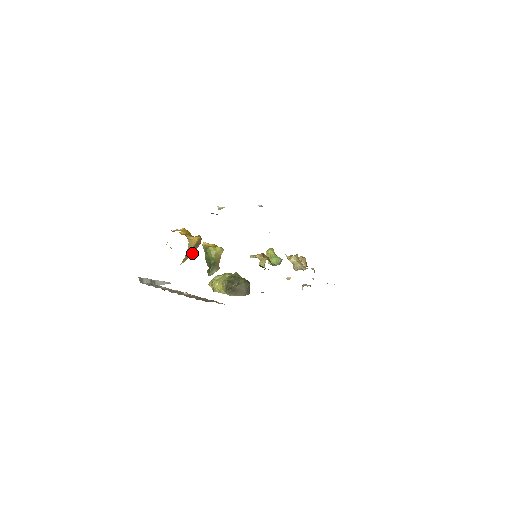
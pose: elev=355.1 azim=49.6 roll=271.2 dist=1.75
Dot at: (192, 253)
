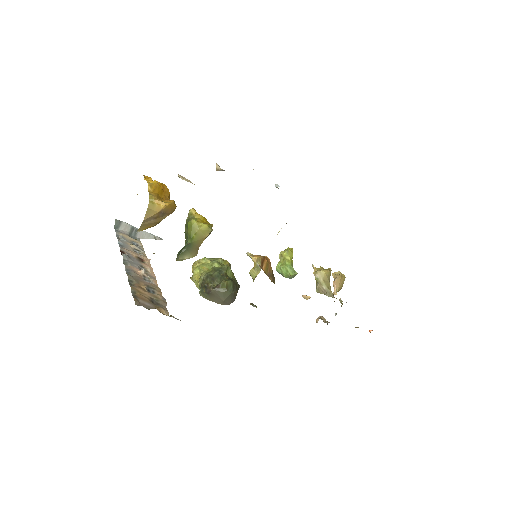
Dot at: (157, 222)
